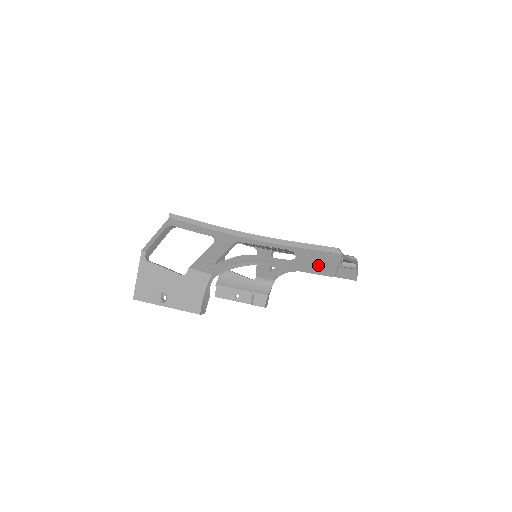
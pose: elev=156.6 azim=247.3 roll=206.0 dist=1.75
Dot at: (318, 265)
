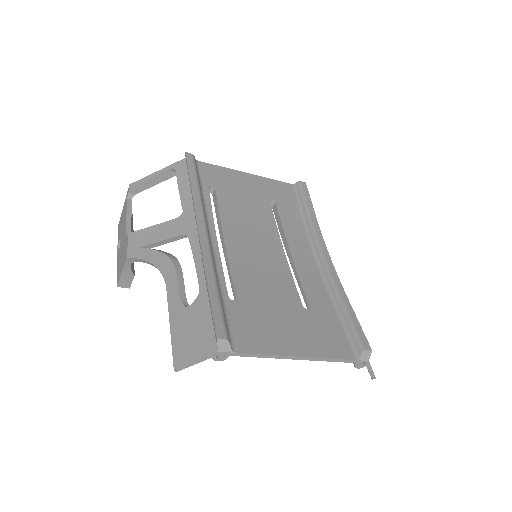
Dot at: (184, 339)
